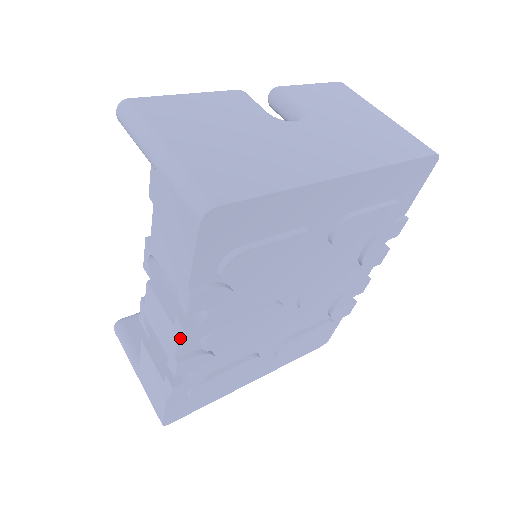
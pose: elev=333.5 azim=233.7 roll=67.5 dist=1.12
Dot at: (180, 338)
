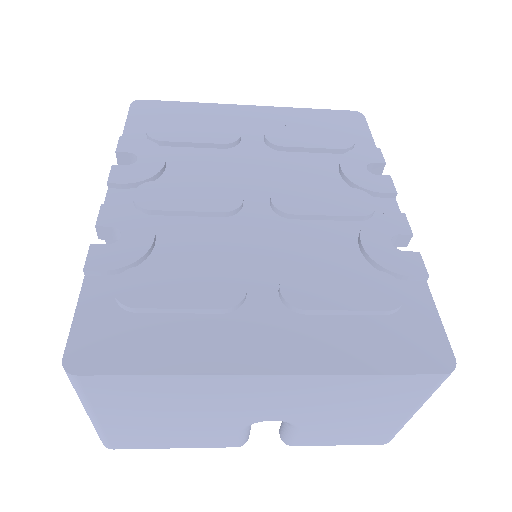
Dot at: (109, 179)
